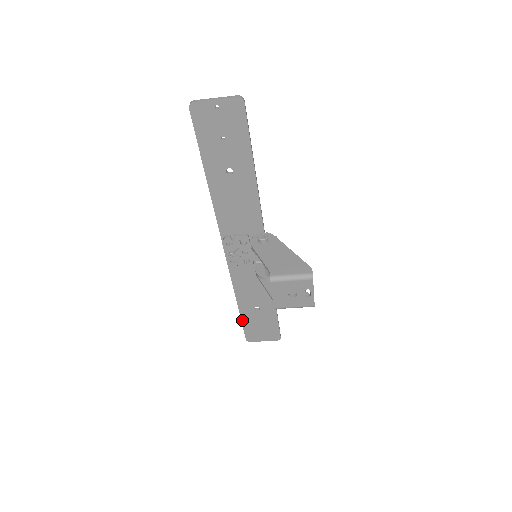
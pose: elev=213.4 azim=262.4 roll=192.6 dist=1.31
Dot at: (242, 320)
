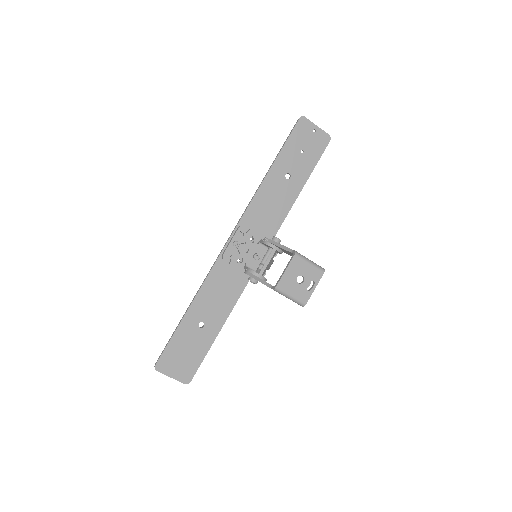
Dot at: (175, 333)
